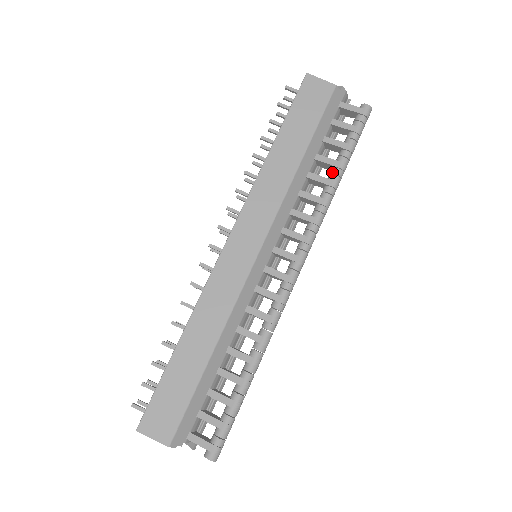
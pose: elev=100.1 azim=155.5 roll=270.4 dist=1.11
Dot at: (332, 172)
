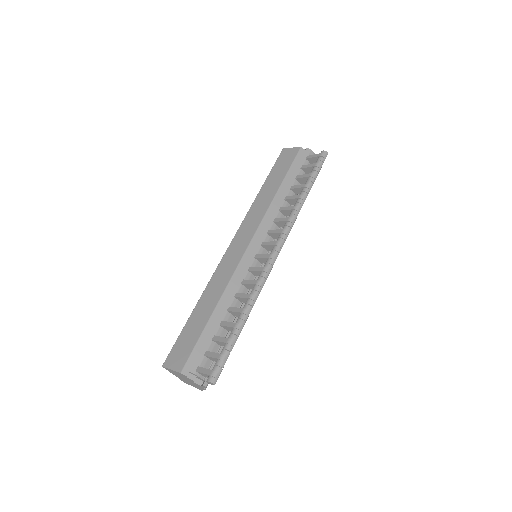
Dot at: (301, 192)
